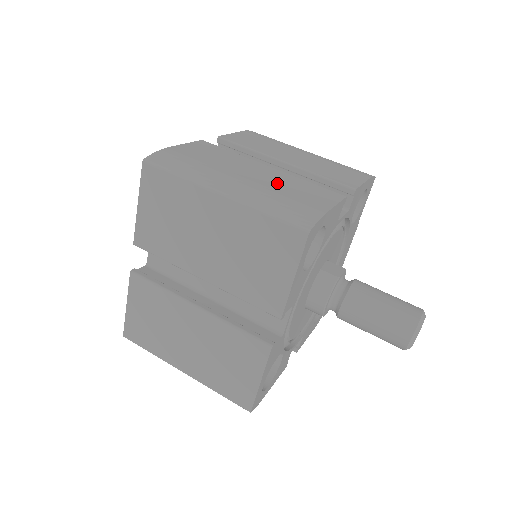
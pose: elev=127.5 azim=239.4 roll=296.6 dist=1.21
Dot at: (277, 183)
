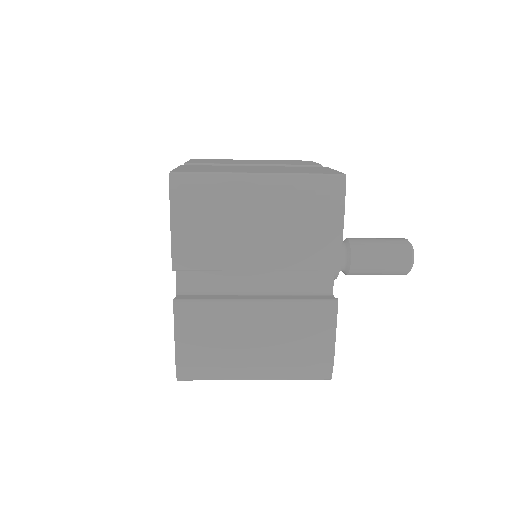
Dot at: occluded
